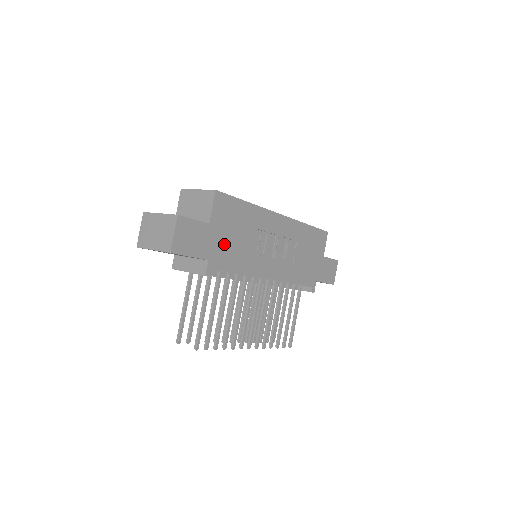
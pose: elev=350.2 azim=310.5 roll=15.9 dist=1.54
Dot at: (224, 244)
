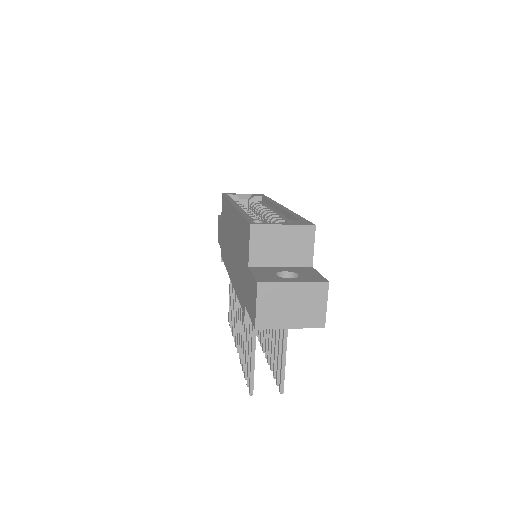
Dot at: occluded
